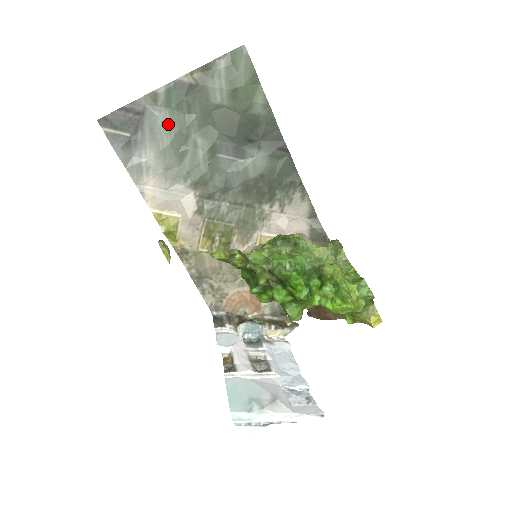
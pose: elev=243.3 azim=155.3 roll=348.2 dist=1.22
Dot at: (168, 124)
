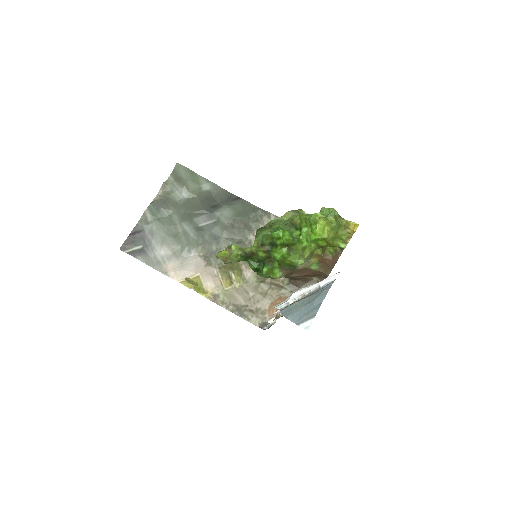
Dot at: (160, 226)
